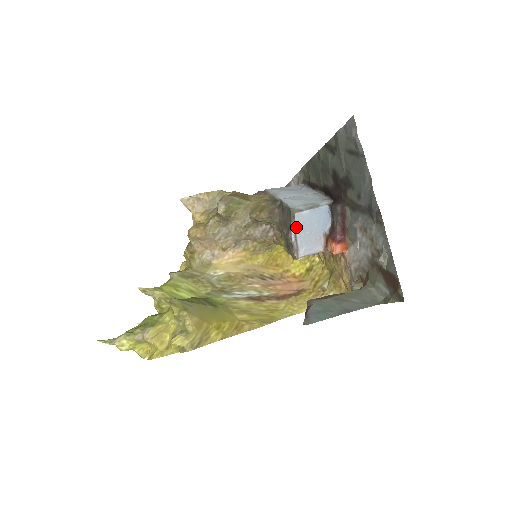
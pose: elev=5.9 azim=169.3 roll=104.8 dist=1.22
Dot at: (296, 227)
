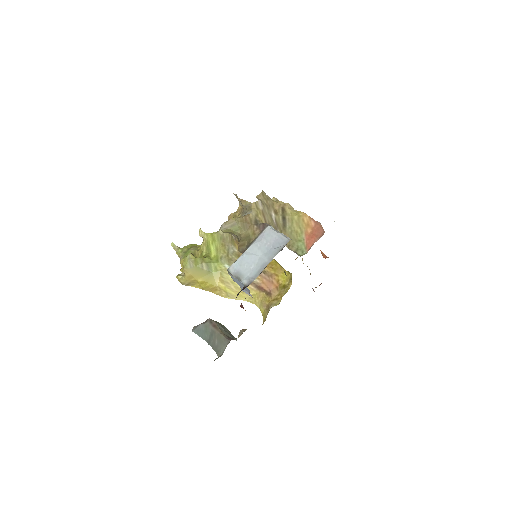
Dot at: occluded
